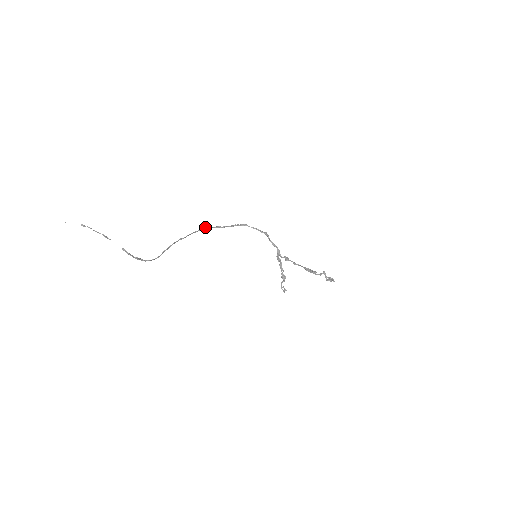
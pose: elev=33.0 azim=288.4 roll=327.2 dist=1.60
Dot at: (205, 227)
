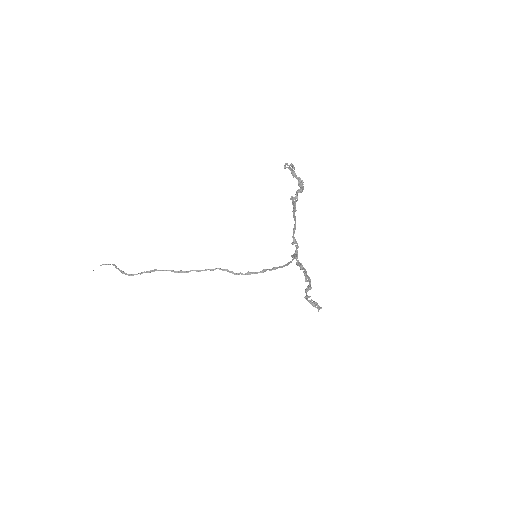
Dot at: (219, 268)
